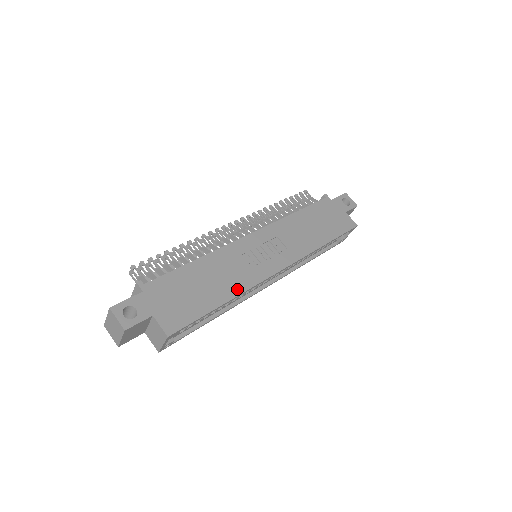
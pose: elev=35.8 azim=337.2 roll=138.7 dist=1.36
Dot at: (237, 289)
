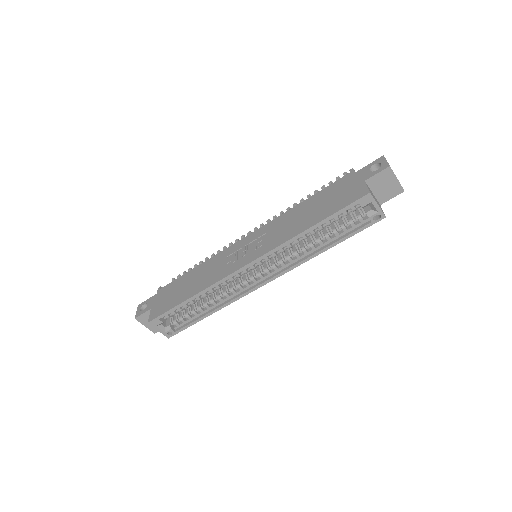
Dot at: (205, 286)
